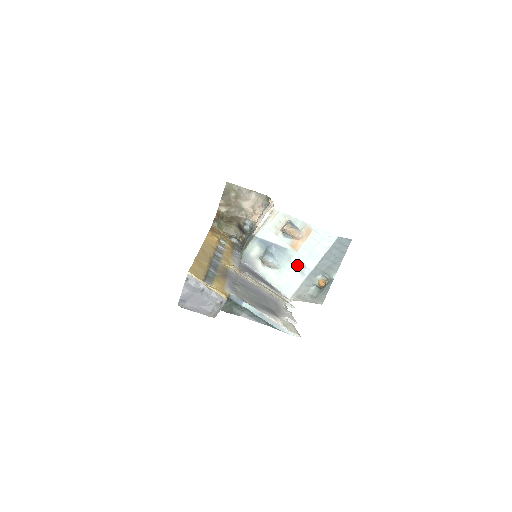
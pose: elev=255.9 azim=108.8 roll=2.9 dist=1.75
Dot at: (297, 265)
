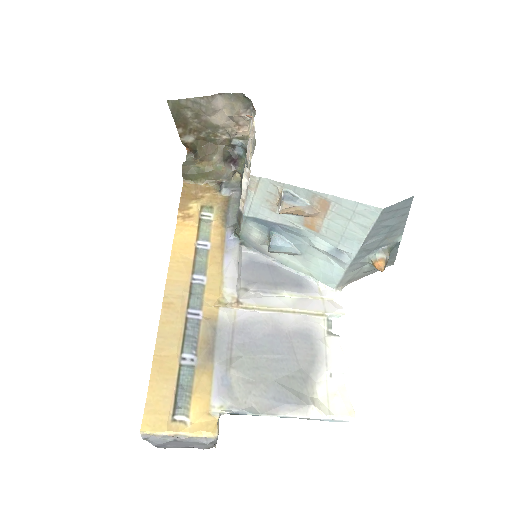
Dot at: (326, 253)
